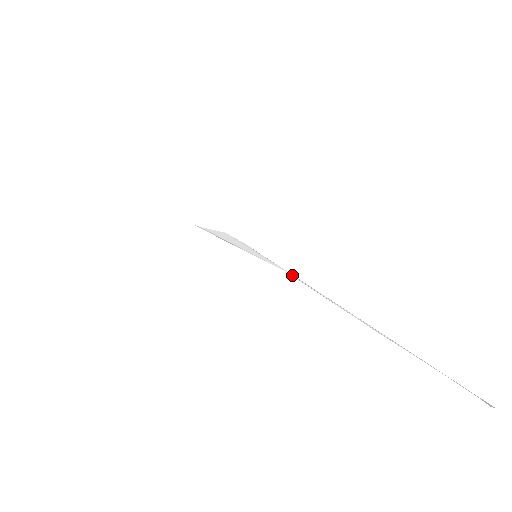
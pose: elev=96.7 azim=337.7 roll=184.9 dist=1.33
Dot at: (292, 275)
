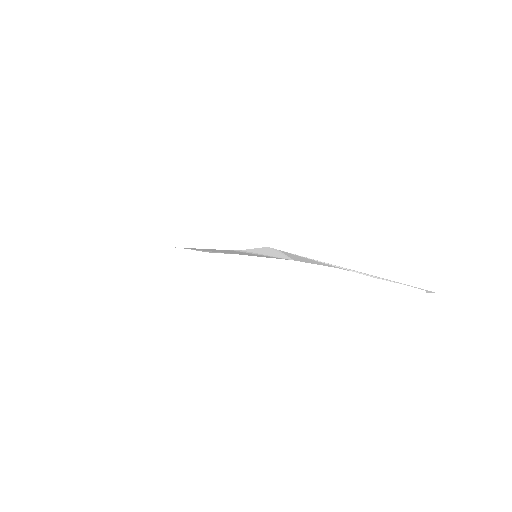
Dot at: (322, 262)
